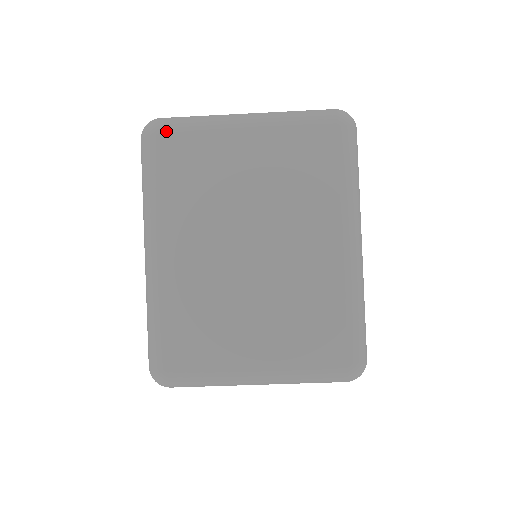
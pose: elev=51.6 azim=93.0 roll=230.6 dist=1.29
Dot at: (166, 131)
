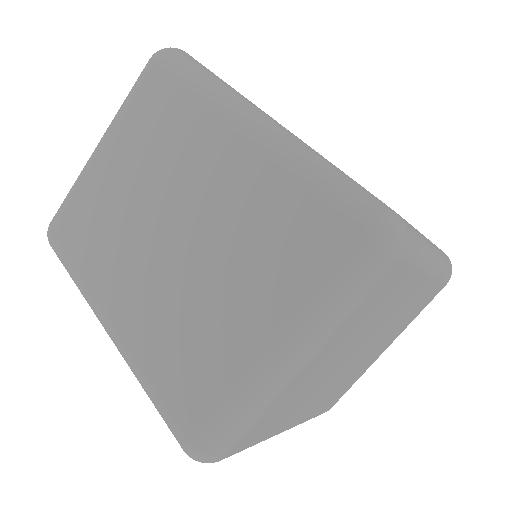
Dot at: (55, 221)
